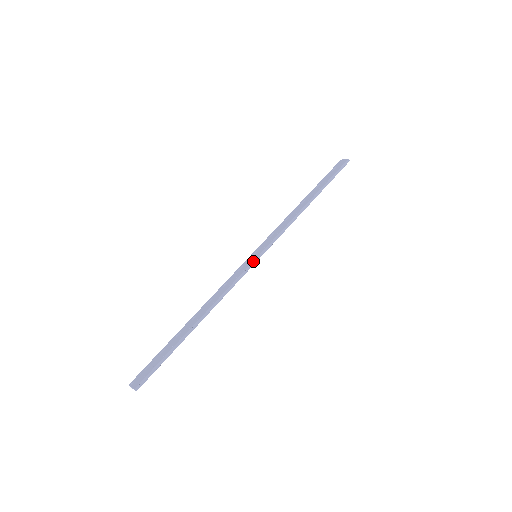
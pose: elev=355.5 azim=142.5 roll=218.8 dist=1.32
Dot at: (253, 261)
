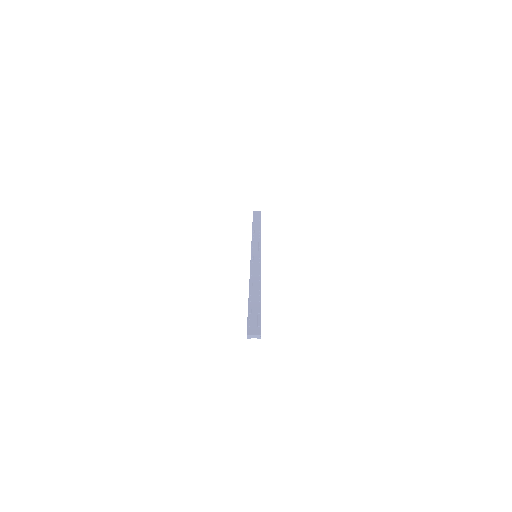
Dot at: occluded
